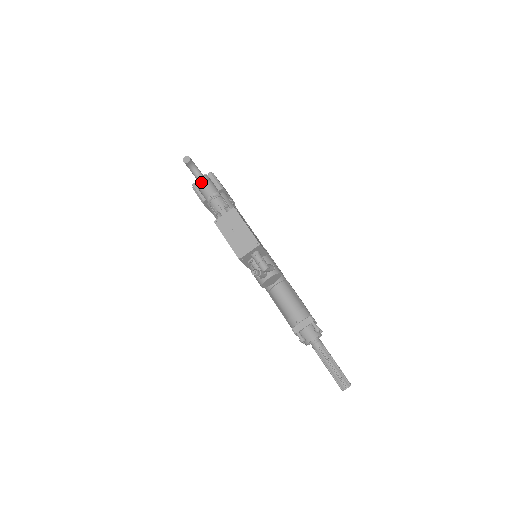
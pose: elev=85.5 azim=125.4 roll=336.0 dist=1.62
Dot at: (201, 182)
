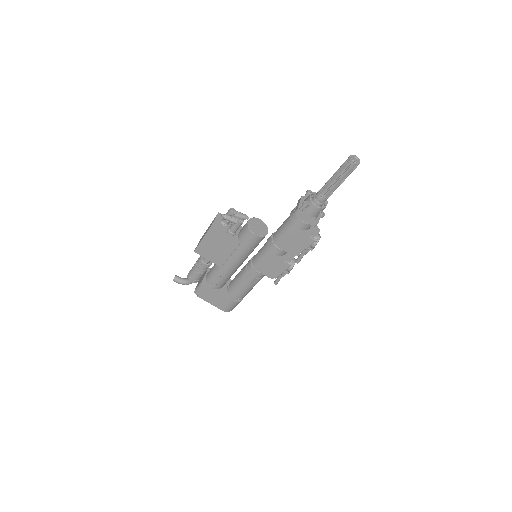
Dot at: (189, 273)
